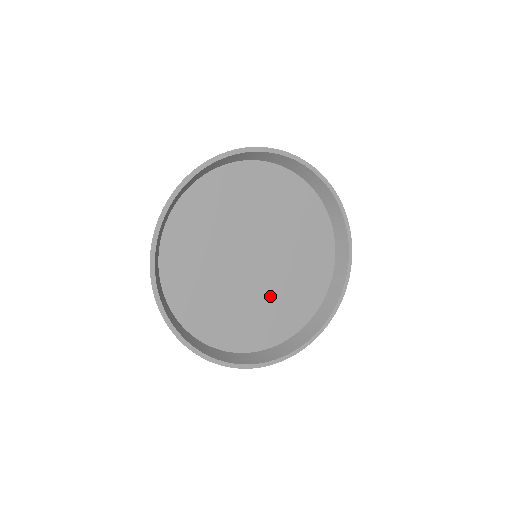
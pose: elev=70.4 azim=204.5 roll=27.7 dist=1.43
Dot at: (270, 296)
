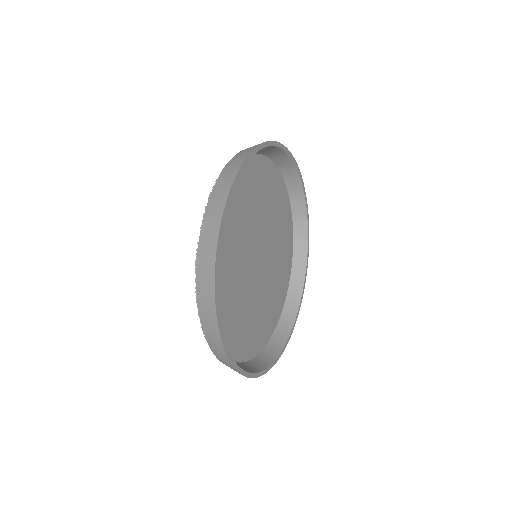
Dot at: (263, 297)
